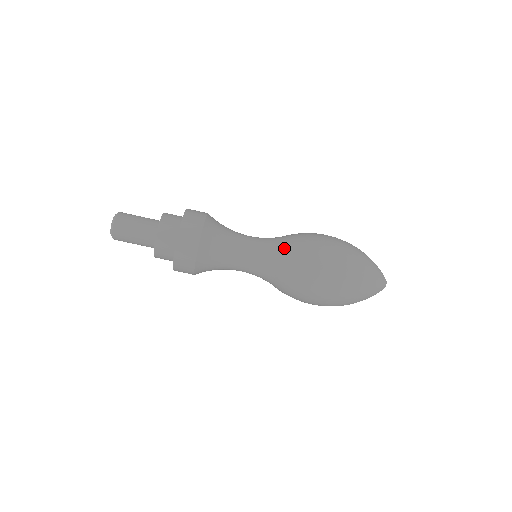
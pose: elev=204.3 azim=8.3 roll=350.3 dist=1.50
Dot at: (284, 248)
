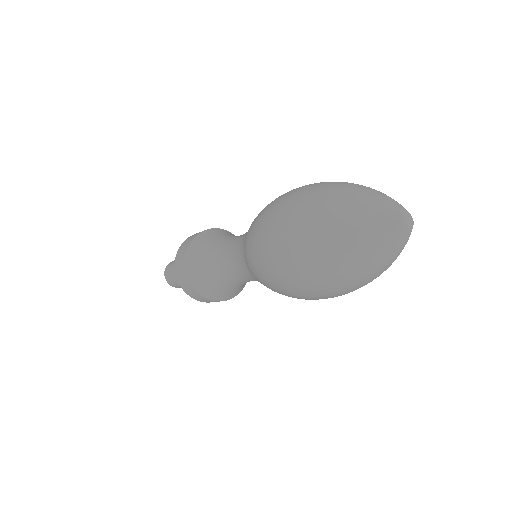
Dot at: occluded
